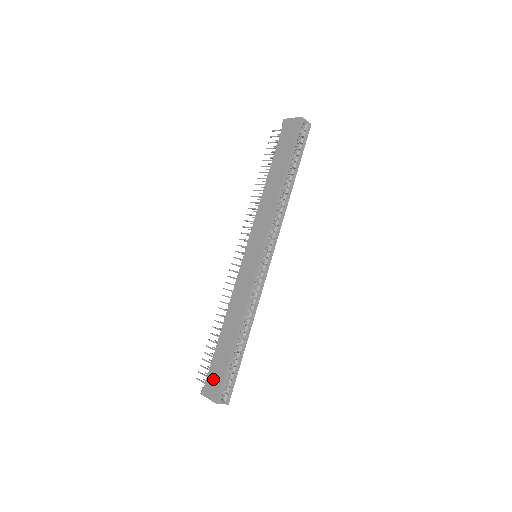
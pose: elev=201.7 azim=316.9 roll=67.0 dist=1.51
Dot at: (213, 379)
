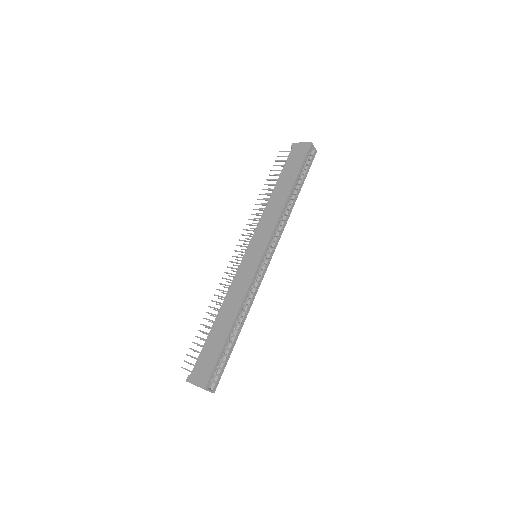
Dot at: (202, 366)
